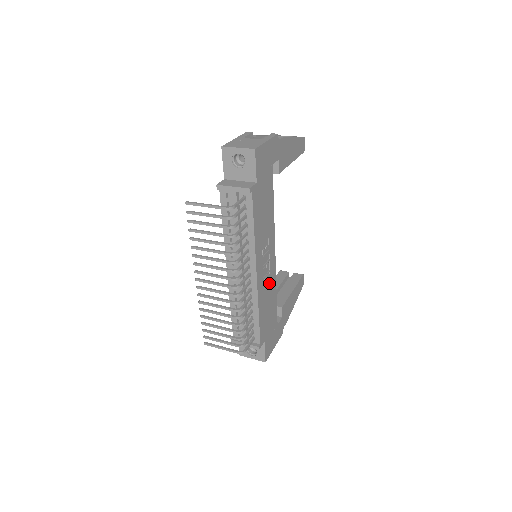
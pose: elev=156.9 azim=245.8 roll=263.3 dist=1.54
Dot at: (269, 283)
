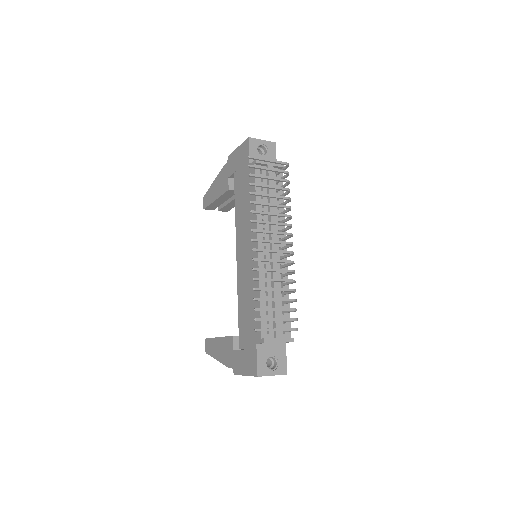
Dot at: occluded
